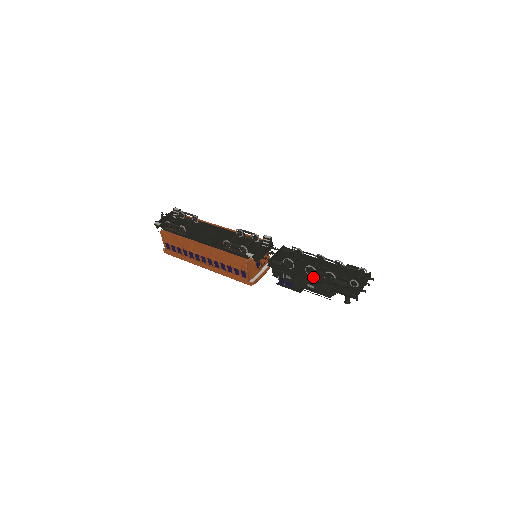
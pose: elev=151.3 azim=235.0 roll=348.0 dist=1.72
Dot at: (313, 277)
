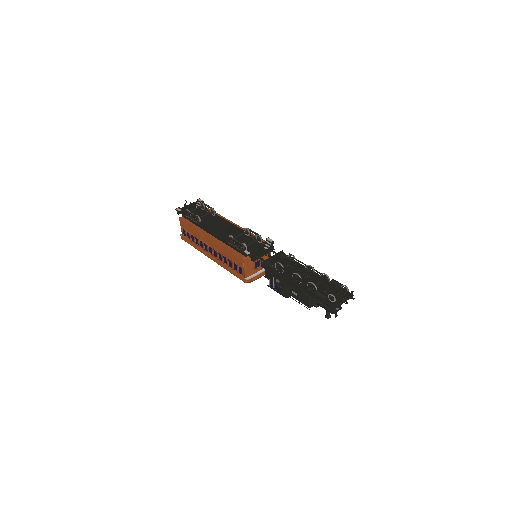
Dot at: (298, 285)
